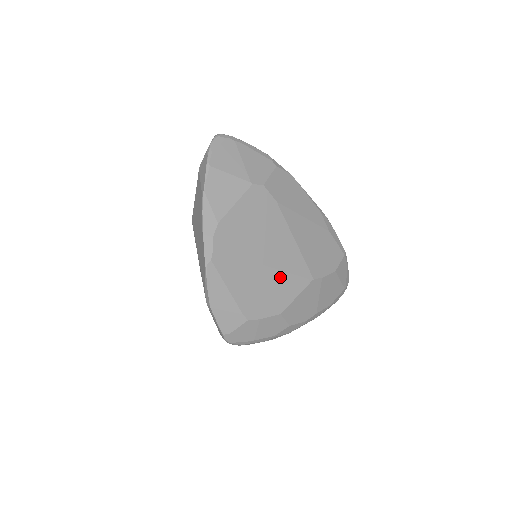
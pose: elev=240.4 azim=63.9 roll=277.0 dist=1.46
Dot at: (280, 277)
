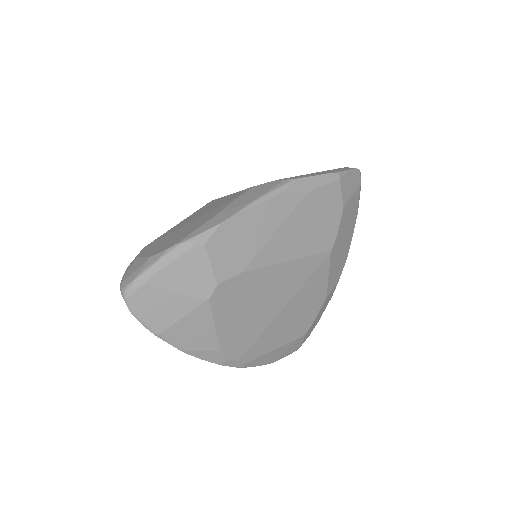
Dot at: (303, 292)
